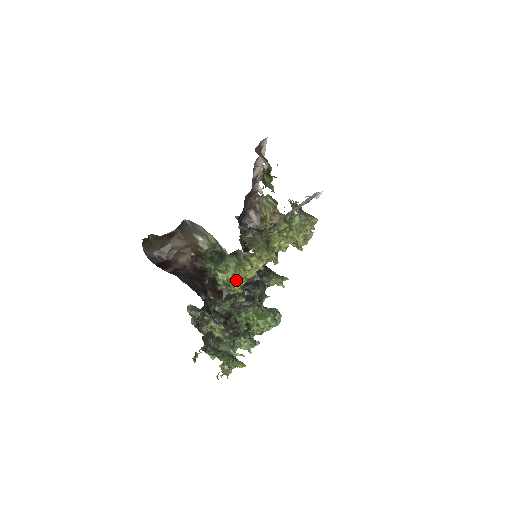
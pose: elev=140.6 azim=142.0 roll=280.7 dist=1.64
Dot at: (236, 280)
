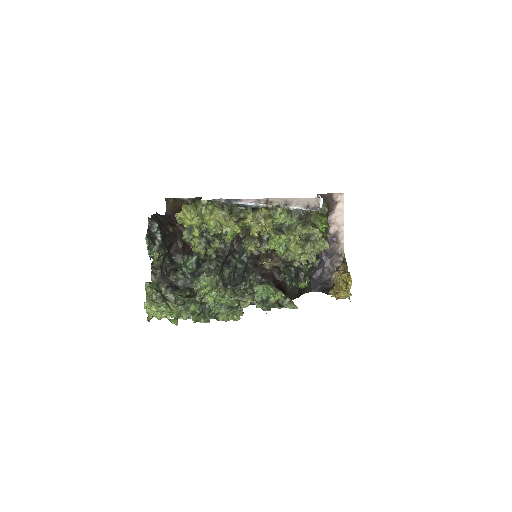
Dot at: (179, 215)
